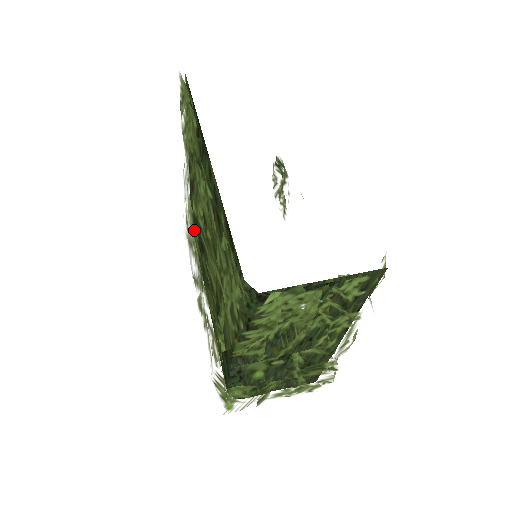
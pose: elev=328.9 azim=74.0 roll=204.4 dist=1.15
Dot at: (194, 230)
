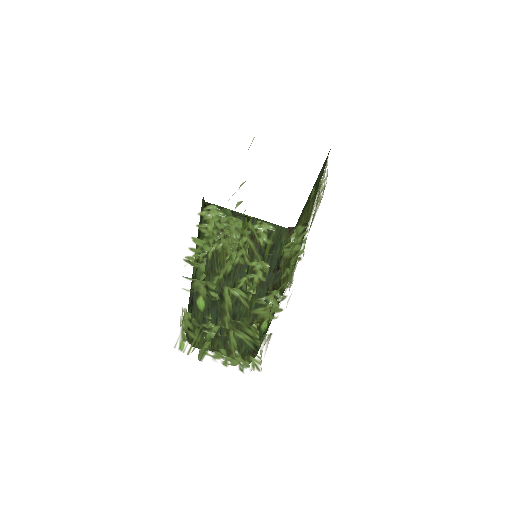
Dot at: occluded
